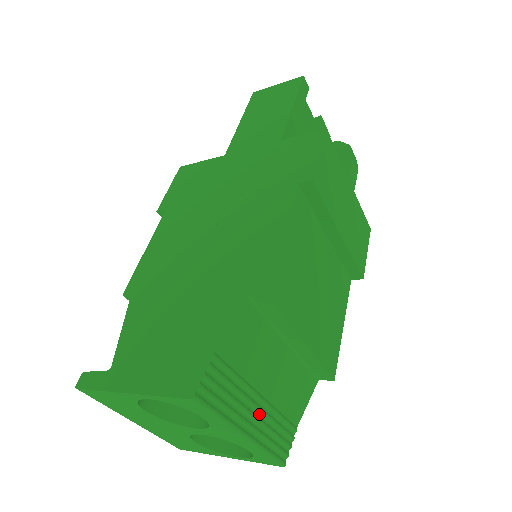
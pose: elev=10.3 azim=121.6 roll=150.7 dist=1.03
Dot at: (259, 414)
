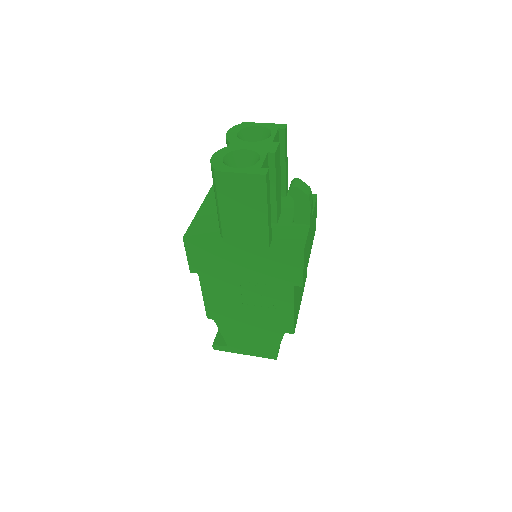
Dot at: occluded
